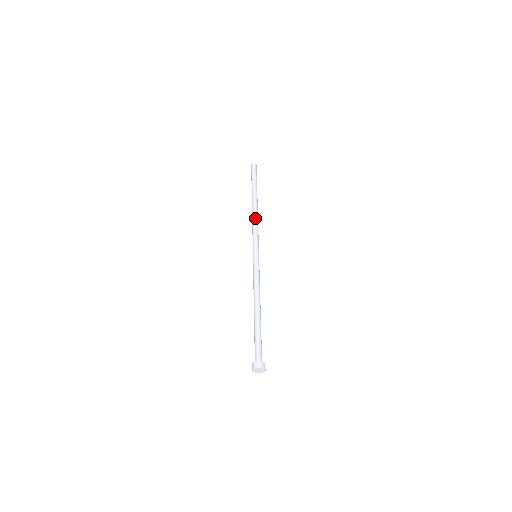
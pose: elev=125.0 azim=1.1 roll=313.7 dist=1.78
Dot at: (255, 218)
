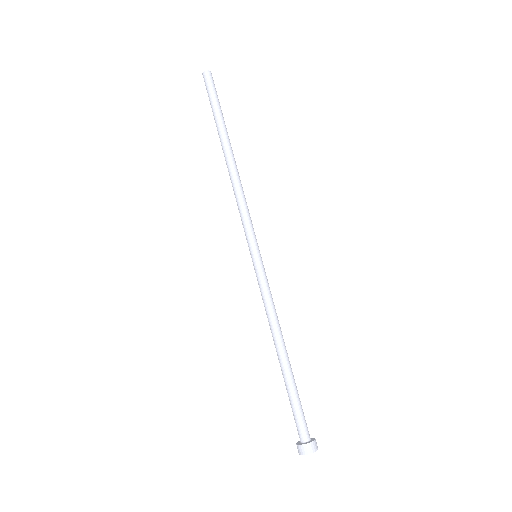
Dot at: (239, 185)
